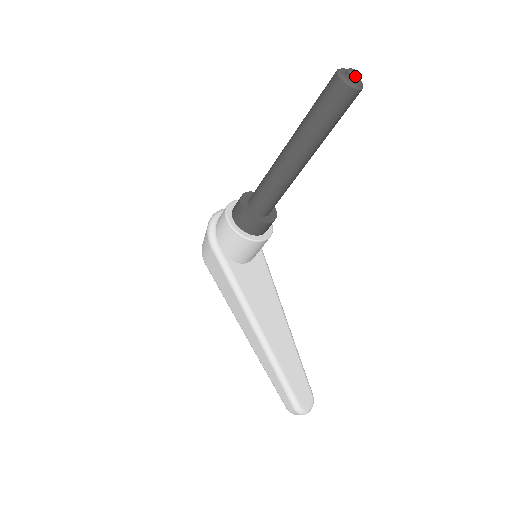
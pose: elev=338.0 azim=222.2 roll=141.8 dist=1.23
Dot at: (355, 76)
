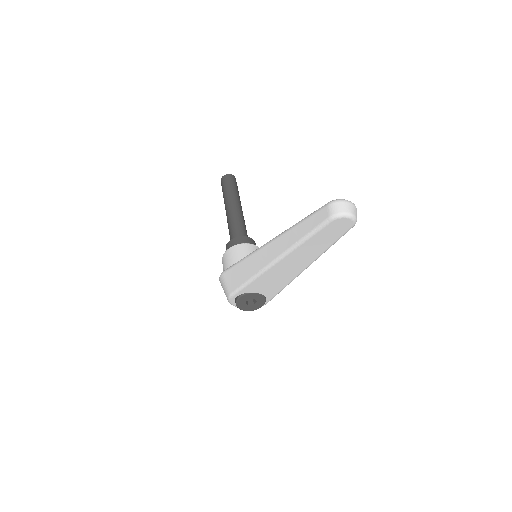
Dot at: occluded
